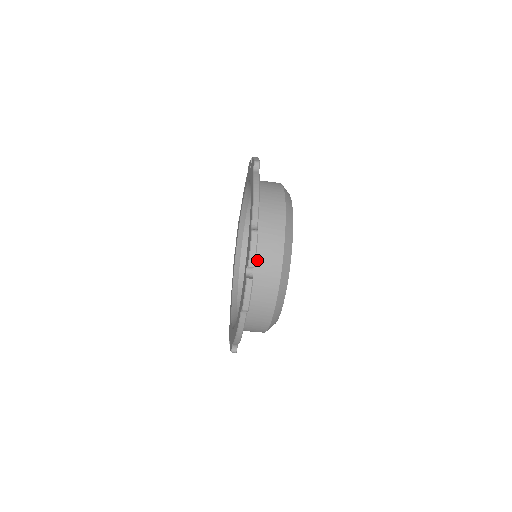
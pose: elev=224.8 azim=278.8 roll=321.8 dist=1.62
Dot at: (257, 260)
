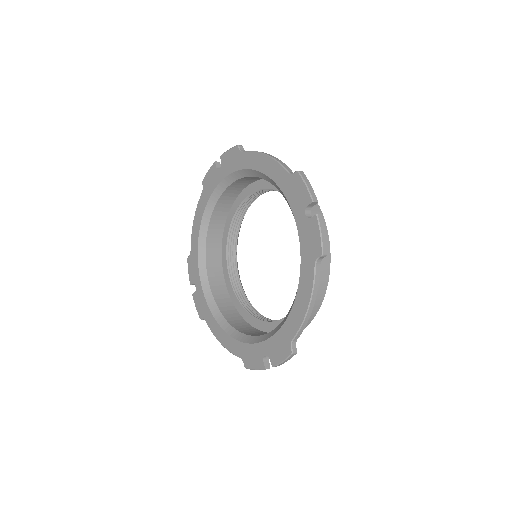
Dot at: occluded
